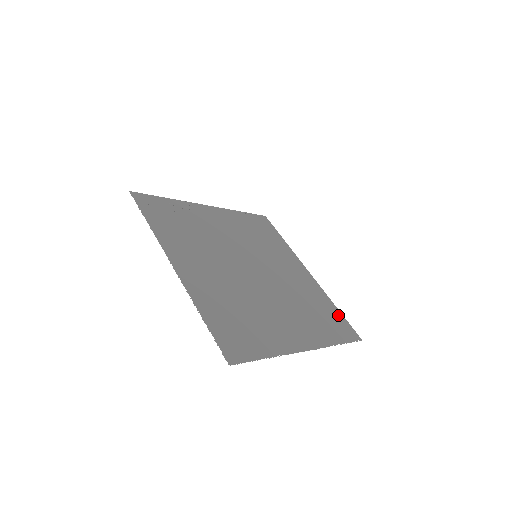
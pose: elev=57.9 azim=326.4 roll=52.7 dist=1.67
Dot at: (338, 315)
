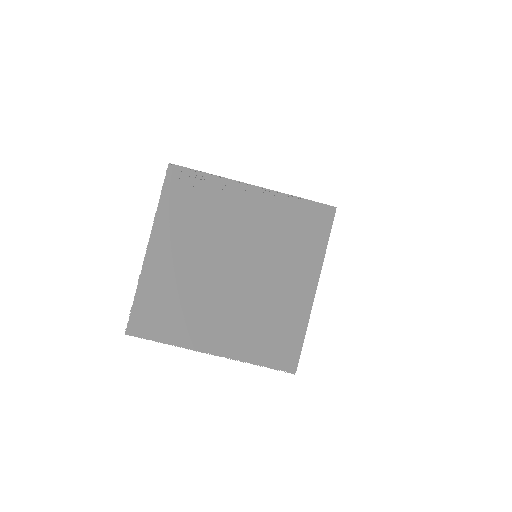
Dot at: (296, 343)
